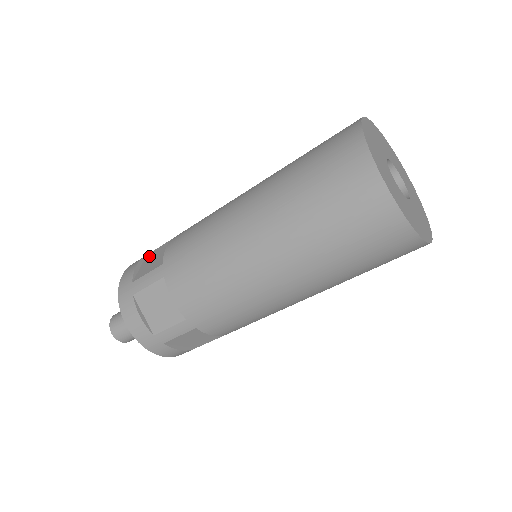
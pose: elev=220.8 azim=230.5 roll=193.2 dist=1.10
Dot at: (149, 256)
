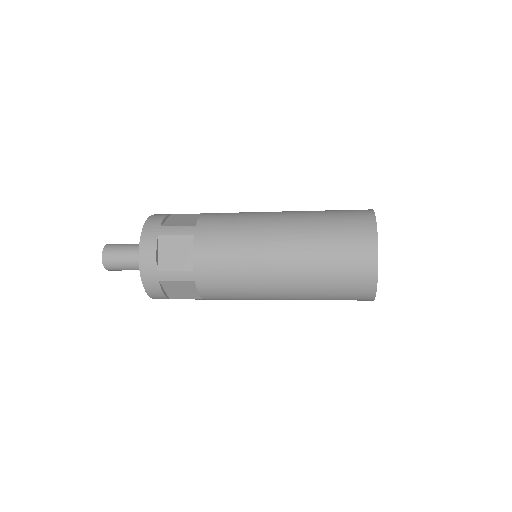
Dot at: (175, 216)
